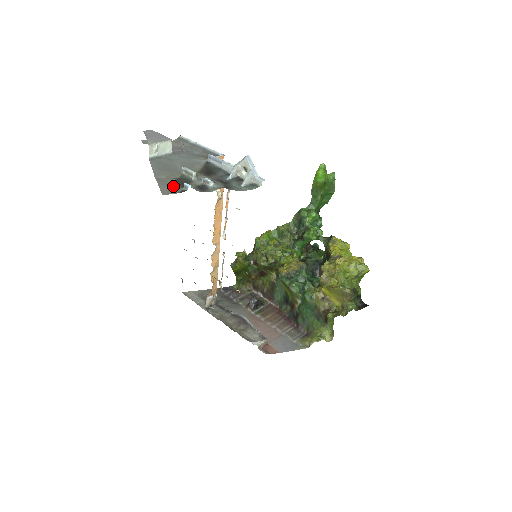
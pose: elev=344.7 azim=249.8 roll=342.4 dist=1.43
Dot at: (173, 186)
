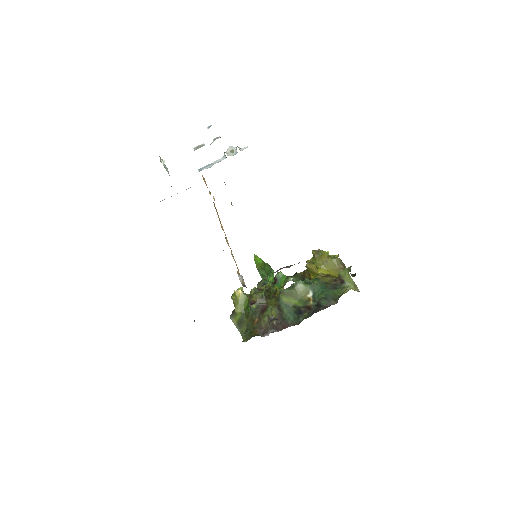
Dot at: occluded
